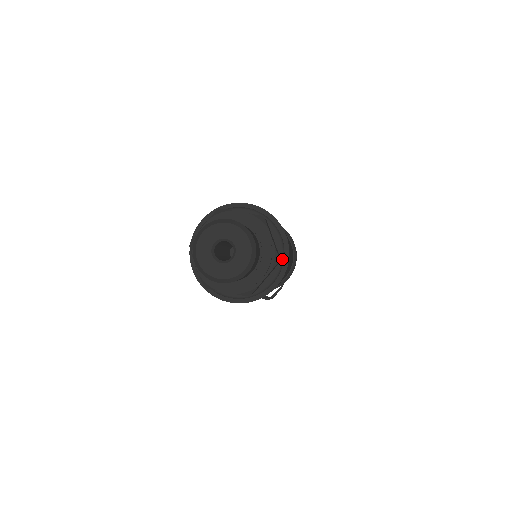
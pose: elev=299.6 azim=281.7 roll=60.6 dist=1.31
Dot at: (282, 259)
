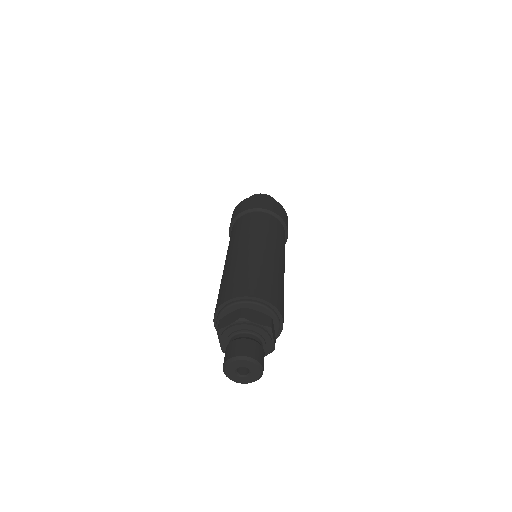
Dot at: (277, 335)
